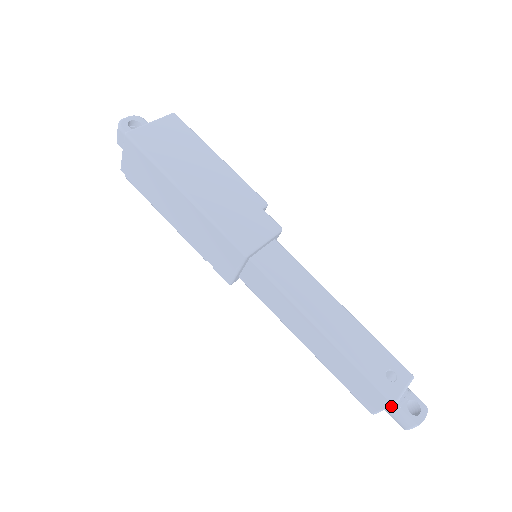
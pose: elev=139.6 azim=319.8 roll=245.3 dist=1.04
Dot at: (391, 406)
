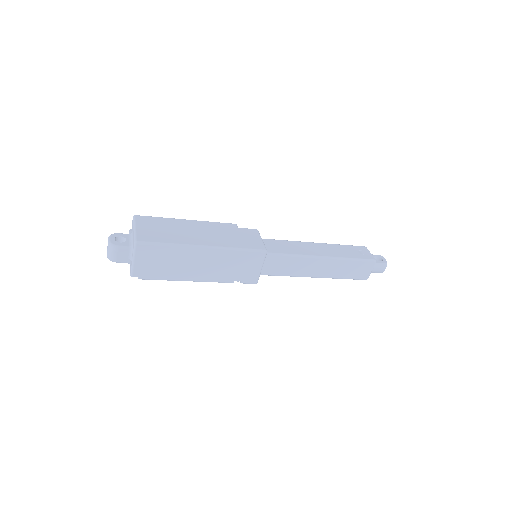
Dot at: occluded
